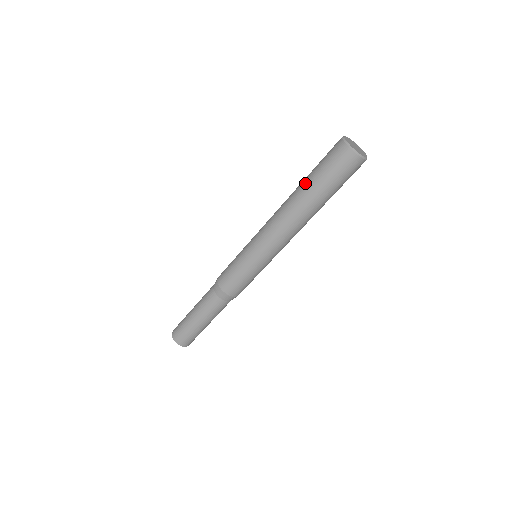
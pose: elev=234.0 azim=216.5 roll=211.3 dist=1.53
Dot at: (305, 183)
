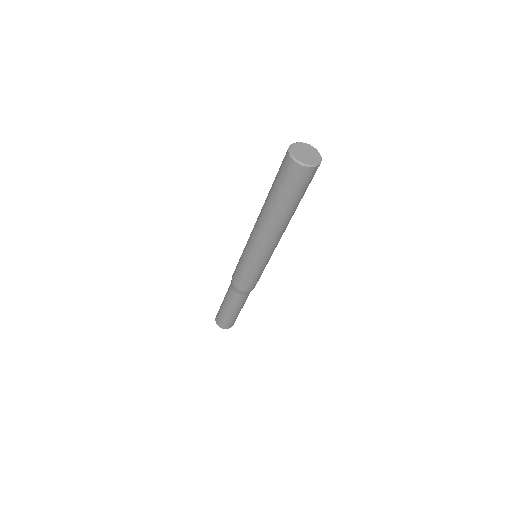
Dot at: (272, 200)
